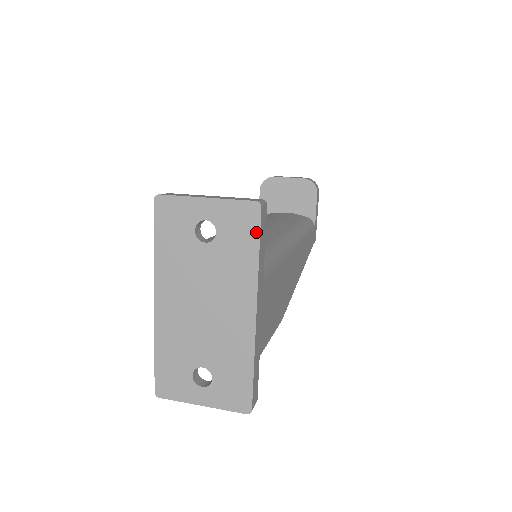
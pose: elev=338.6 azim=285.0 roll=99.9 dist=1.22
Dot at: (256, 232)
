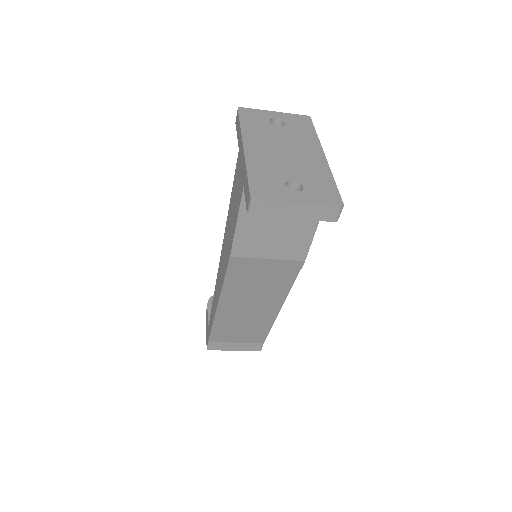
Dot at: (311, 125)
